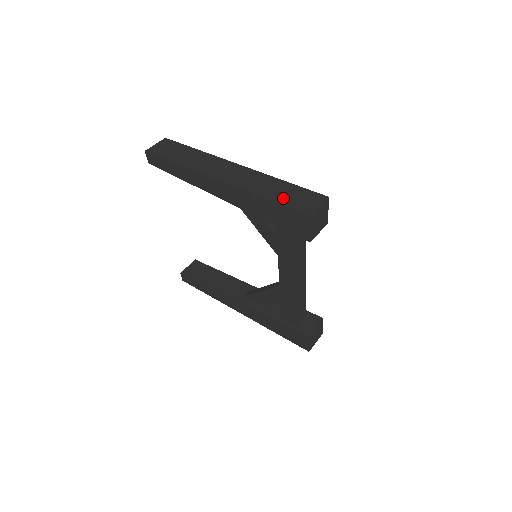
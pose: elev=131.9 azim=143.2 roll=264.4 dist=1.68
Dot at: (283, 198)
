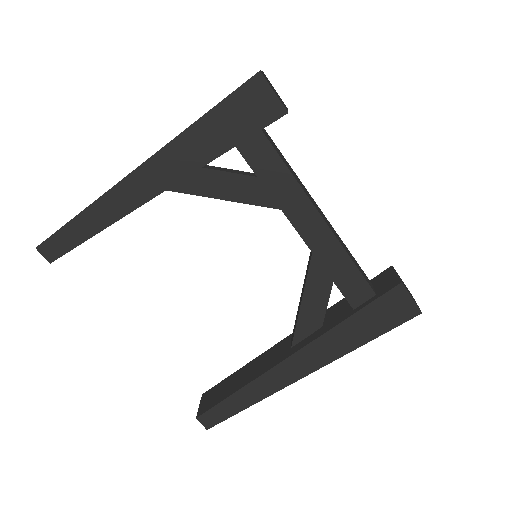
Dot at: occluded
